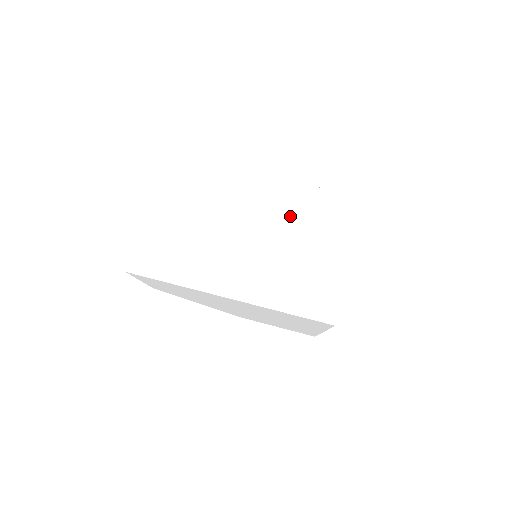
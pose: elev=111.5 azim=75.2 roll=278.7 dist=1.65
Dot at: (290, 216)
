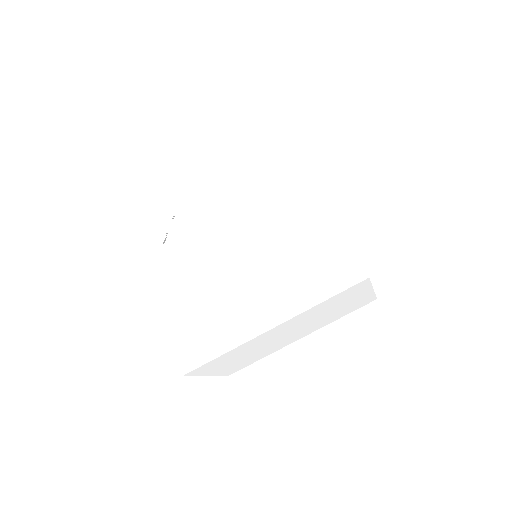
Dot at: (314, 315)
